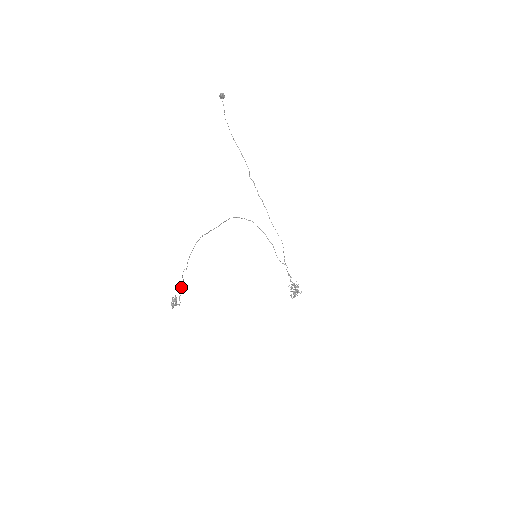
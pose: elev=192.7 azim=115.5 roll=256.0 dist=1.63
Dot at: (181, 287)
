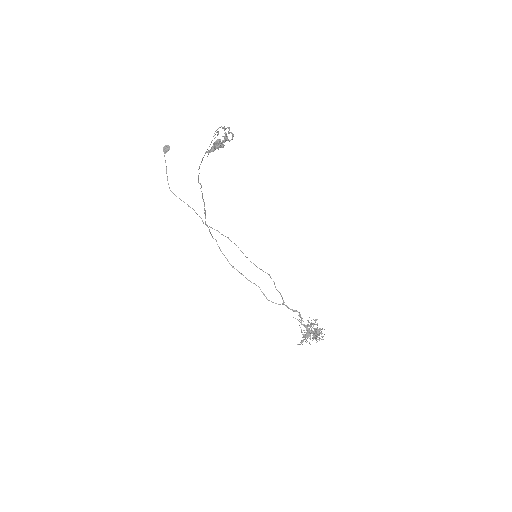
Dot at: (225, 129)
